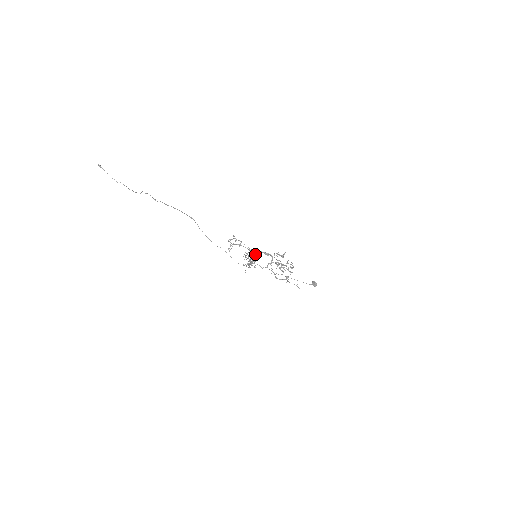
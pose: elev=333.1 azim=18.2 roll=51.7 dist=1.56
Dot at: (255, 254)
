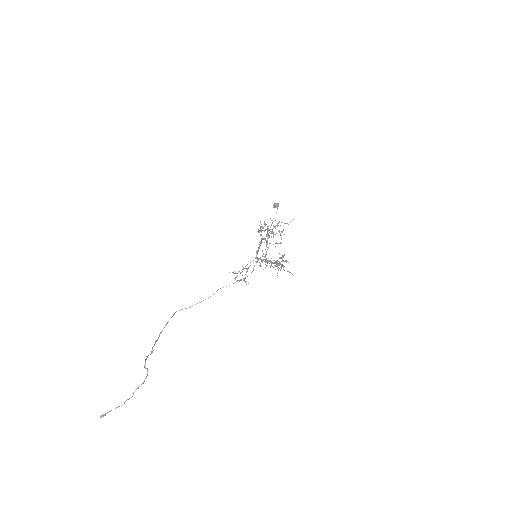
Dot at: (265, 257)
